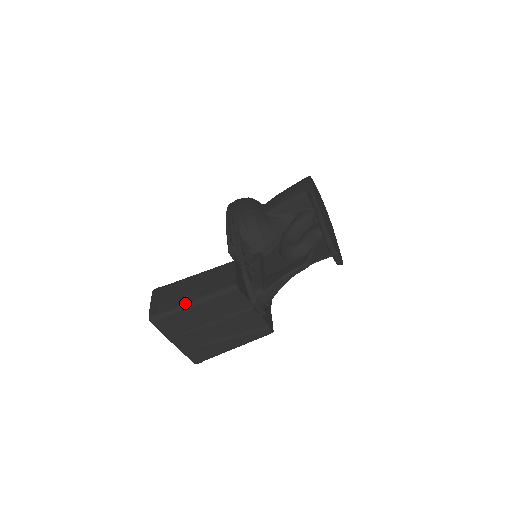
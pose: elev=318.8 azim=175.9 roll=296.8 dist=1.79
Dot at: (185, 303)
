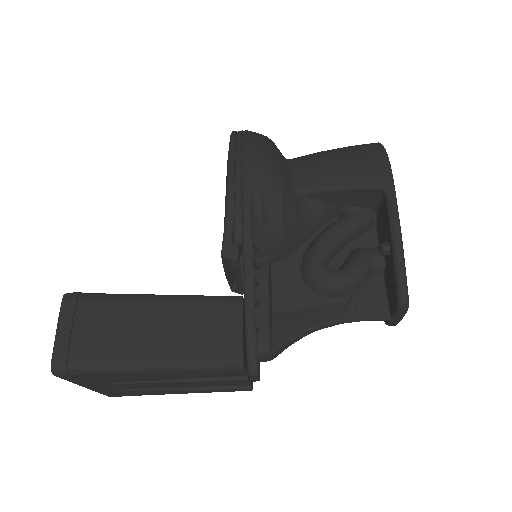
Dot at: (133, 363)
